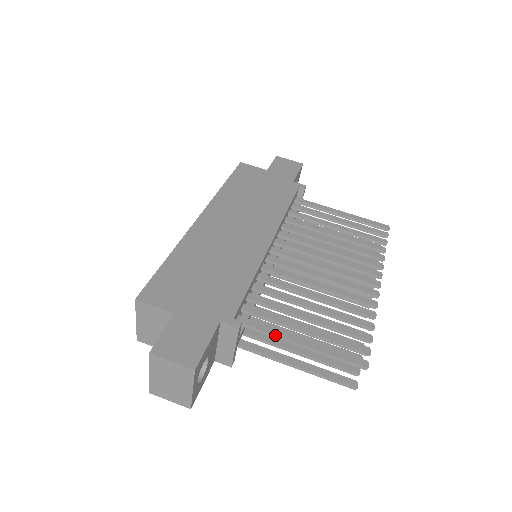
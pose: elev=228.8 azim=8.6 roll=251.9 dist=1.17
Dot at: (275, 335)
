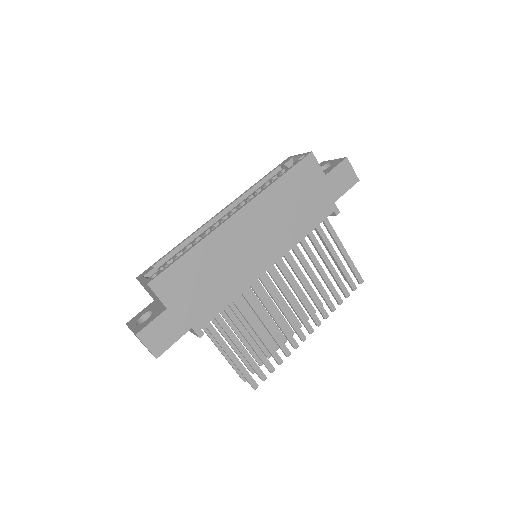
Dot at: (220, 345)
